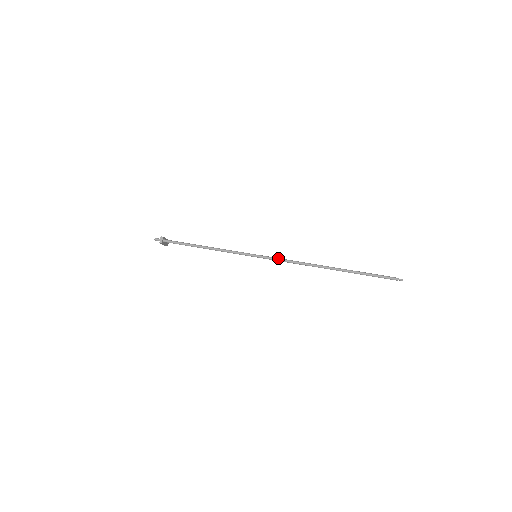
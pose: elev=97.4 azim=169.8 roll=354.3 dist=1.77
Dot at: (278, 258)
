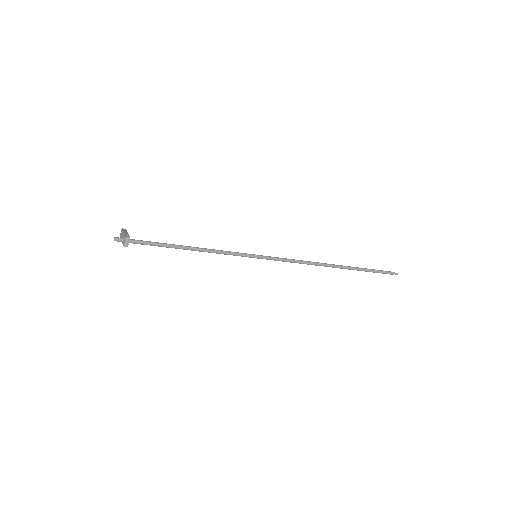
Dot at: (283, 259)
